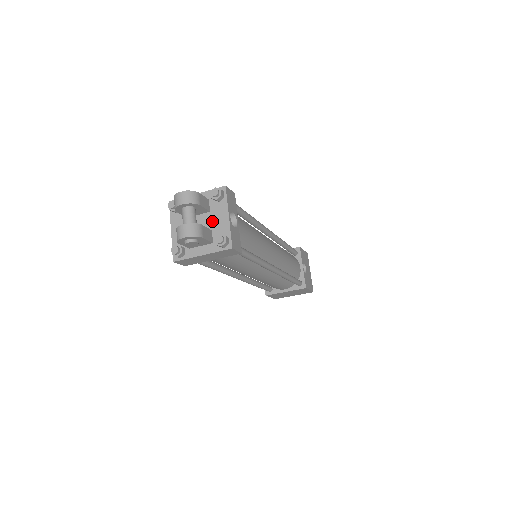
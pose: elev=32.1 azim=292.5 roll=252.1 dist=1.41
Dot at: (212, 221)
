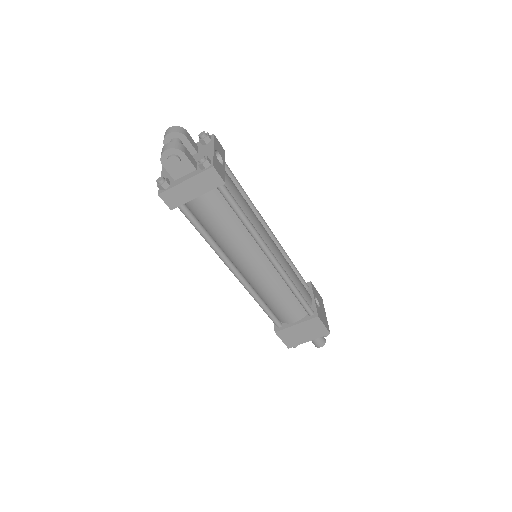
Dot at: occluded
